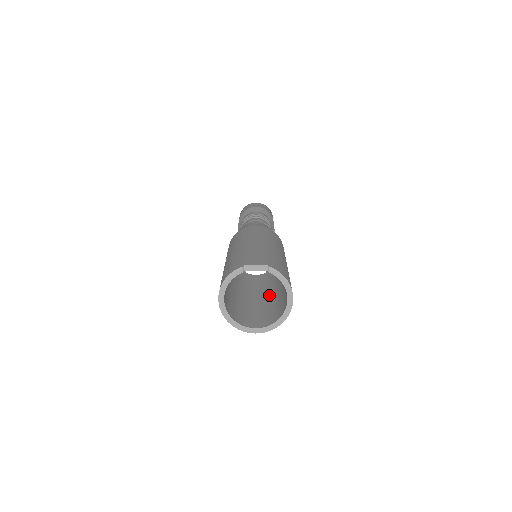
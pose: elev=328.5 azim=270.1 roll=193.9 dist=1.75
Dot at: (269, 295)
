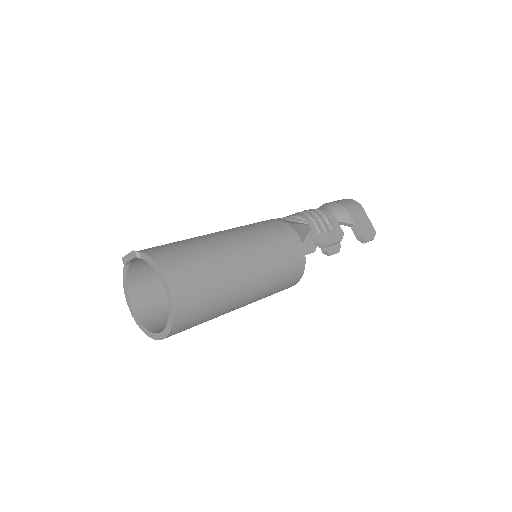
Dot at: occluded
